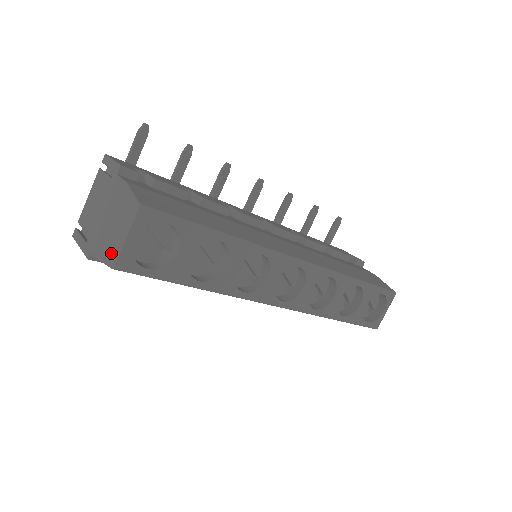
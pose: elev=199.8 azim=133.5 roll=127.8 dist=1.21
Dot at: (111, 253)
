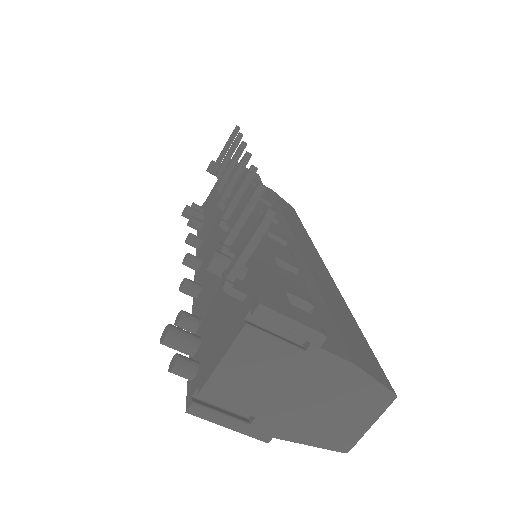
Dot at: (337, 439)
